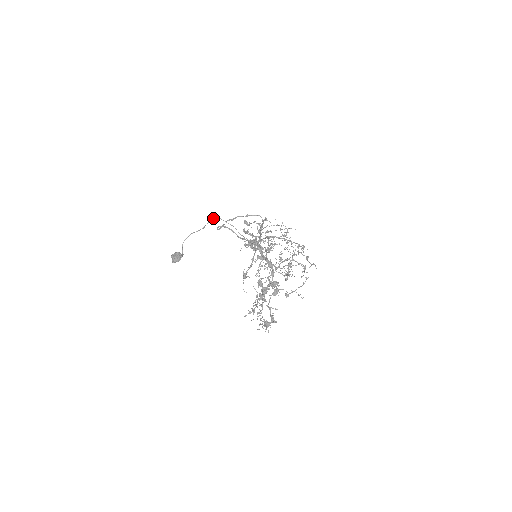
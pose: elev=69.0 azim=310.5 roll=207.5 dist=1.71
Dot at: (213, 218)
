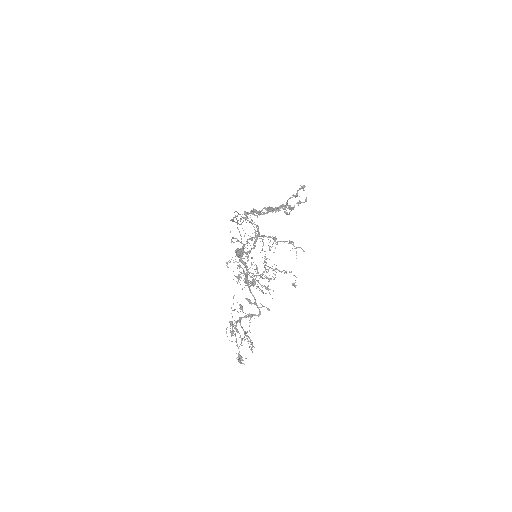
Dot at: occluded
